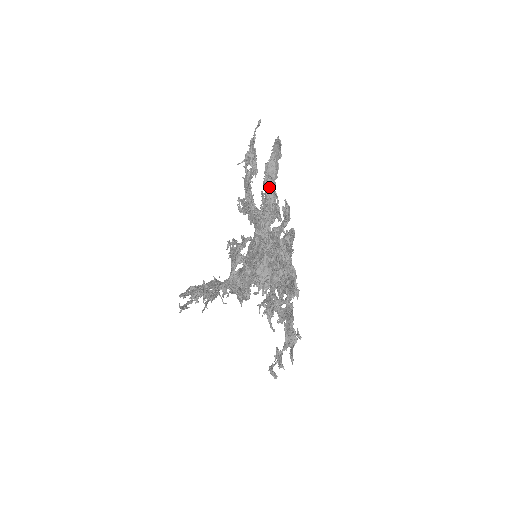
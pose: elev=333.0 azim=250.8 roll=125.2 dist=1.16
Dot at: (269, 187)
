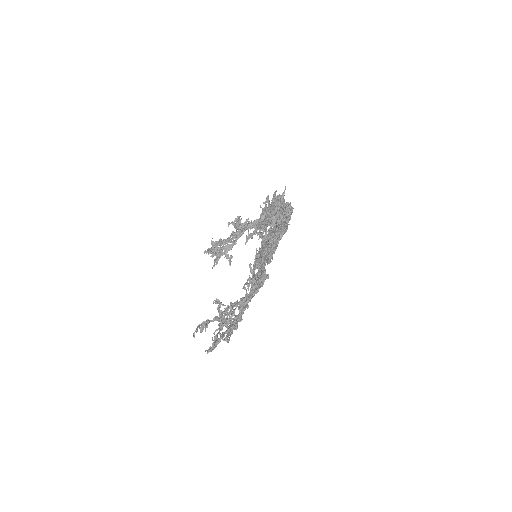
Dot at: occluded
